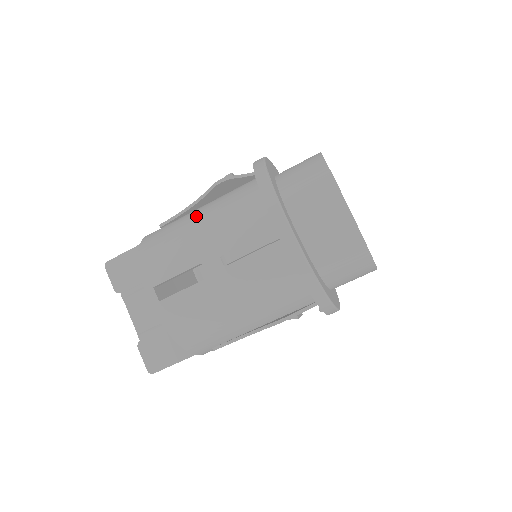
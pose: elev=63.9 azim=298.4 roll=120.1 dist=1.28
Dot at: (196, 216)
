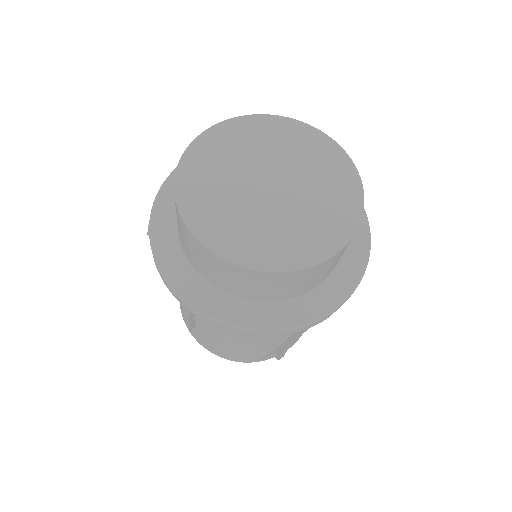
Dot at: occluded
